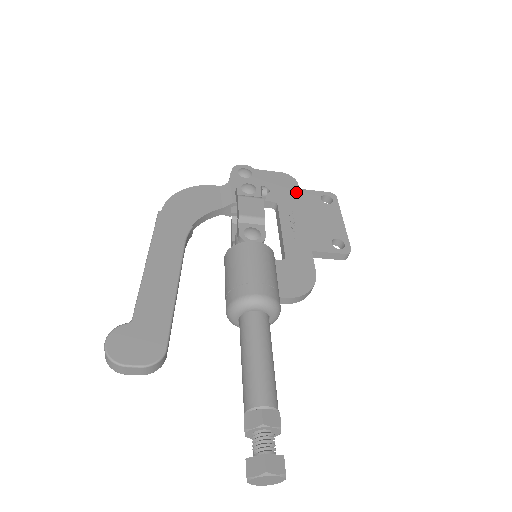
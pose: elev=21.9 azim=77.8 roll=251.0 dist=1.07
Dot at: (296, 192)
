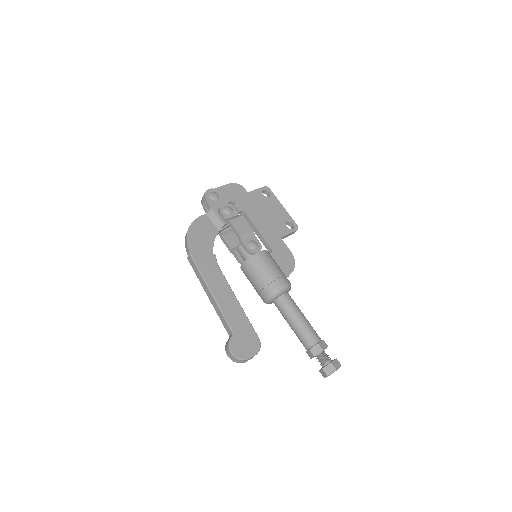
Dot at: (248, 196)
